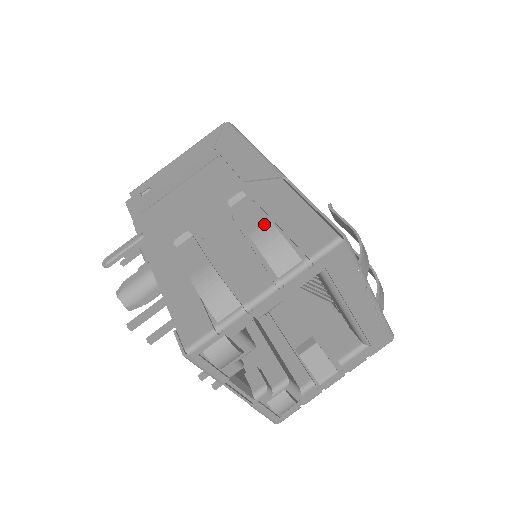
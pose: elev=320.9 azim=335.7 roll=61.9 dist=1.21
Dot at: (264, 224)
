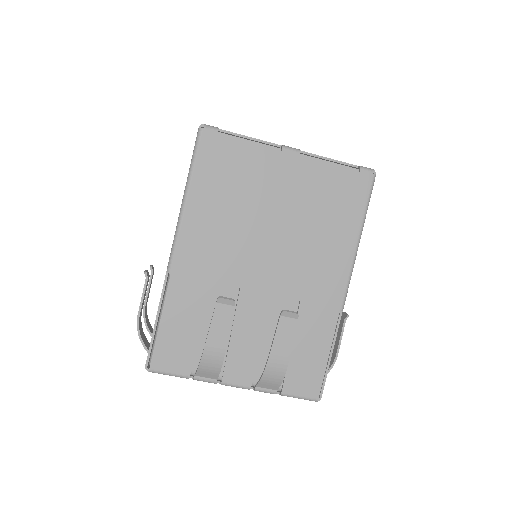
Dot at: (137, 316)
